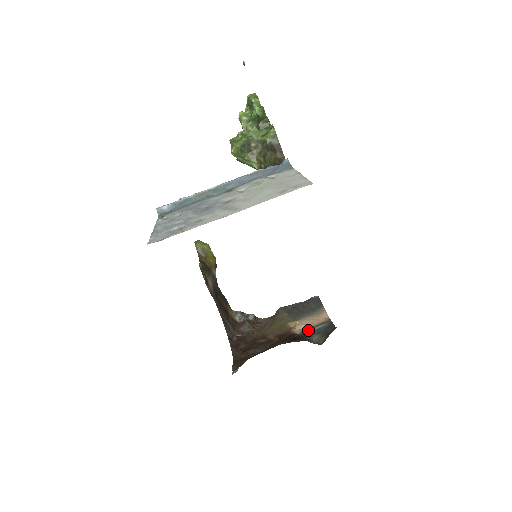
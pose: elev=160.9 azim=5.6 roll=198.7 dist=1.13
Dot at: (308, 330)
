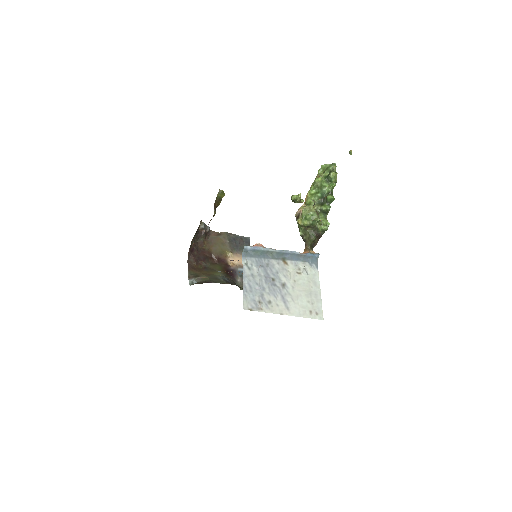
Dot at: (236, 268)
